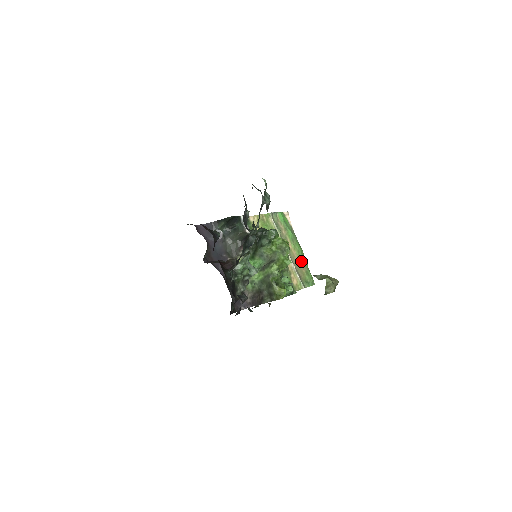
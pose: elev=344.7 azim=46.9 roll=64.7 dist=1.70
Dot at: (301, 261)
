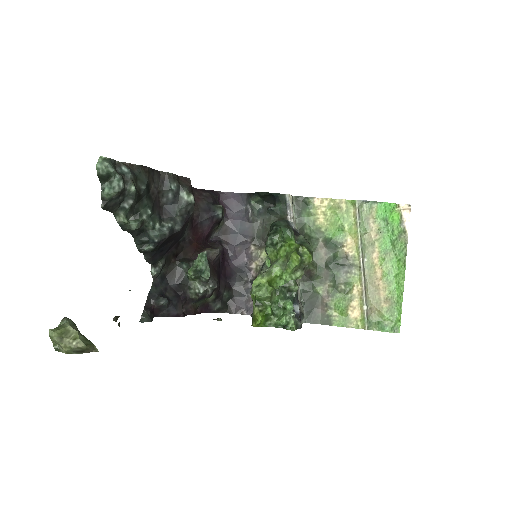
Dot at: (387, 289)
